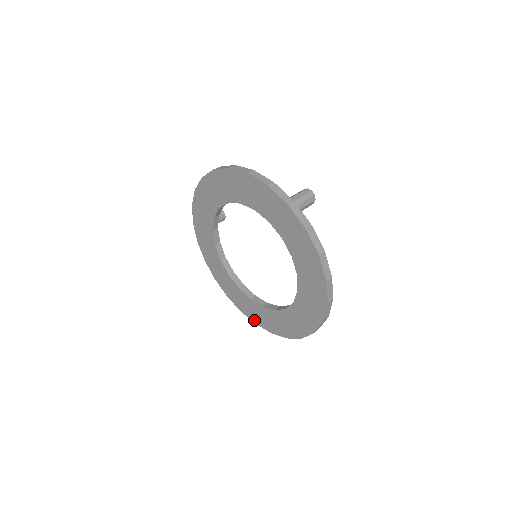
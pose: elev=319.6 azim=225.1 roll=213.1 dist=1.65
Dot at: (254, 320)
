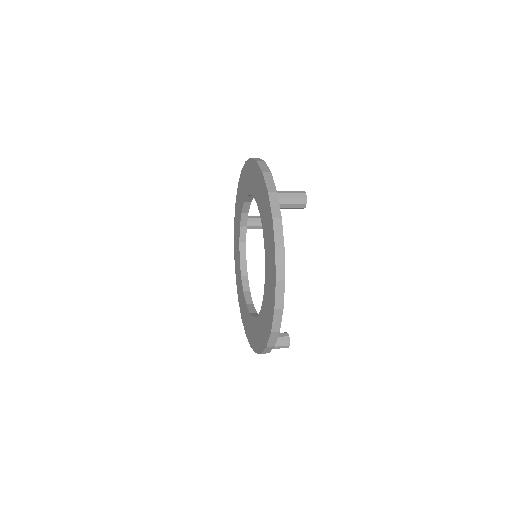
Dot at: (245, 330)
